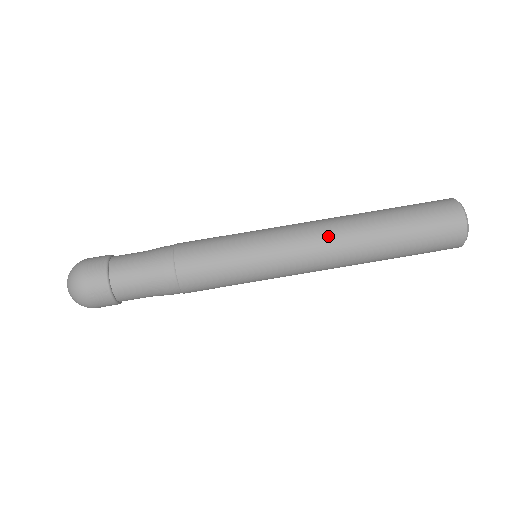
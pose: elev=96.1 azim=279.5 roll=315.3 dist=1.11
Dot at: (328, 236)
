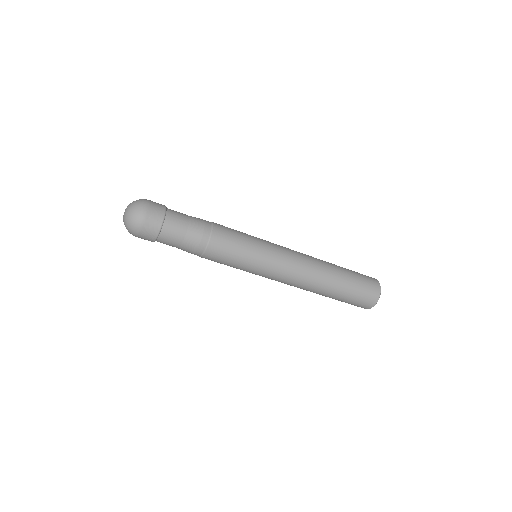
Dot at: (299, 284)
